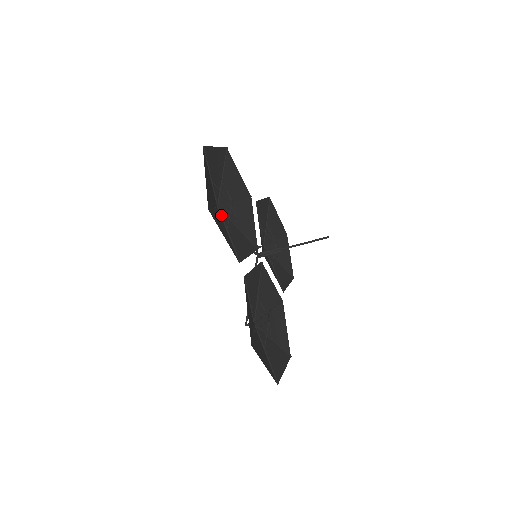
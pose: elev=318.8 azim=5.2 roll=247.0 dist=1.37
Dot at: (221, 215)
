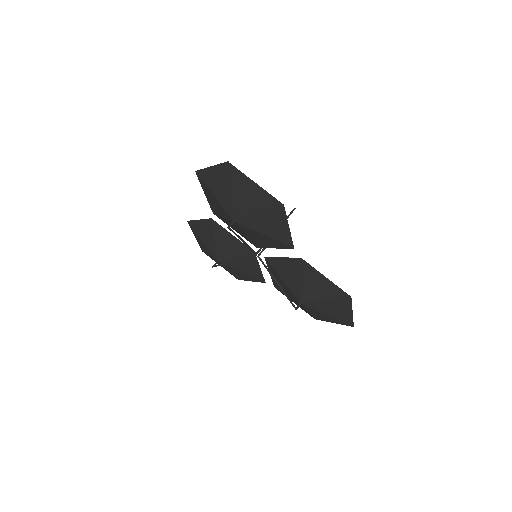
Dot at: (244, 225)
